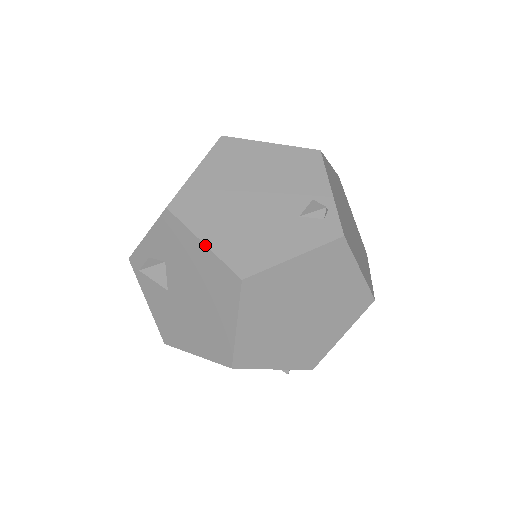
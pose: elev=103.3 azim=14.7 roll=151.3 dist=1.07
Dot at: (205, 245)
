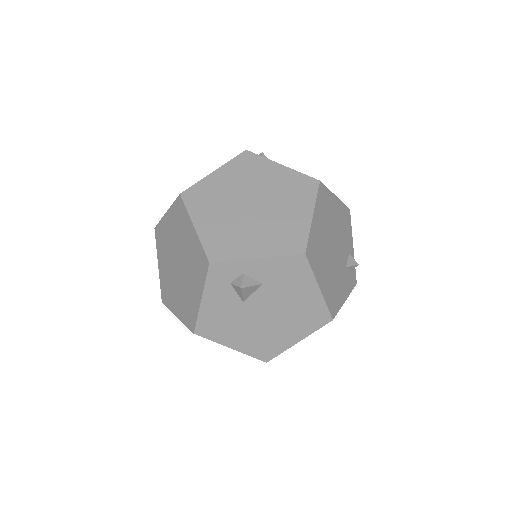
Dot at: (321, 291)
